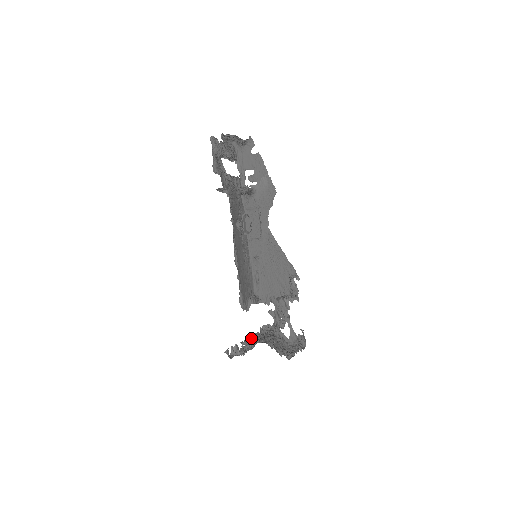
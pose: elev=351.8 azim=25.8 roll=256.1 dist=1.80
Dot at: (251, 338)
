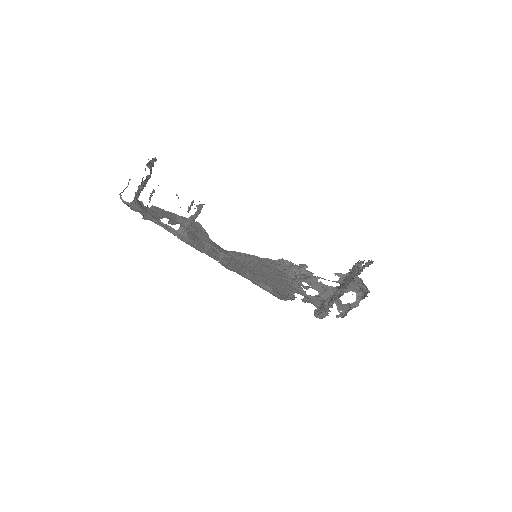
Dot at: (340, 296)
